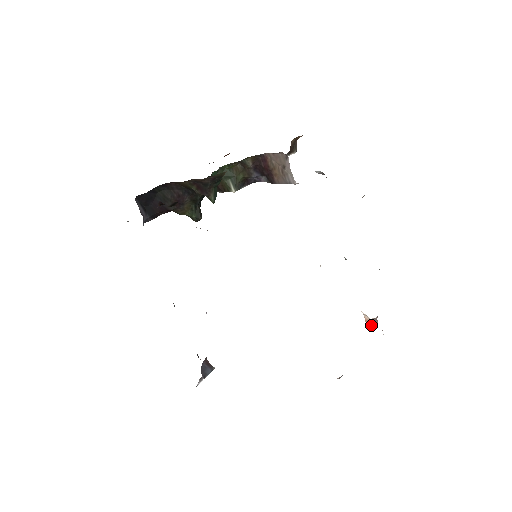
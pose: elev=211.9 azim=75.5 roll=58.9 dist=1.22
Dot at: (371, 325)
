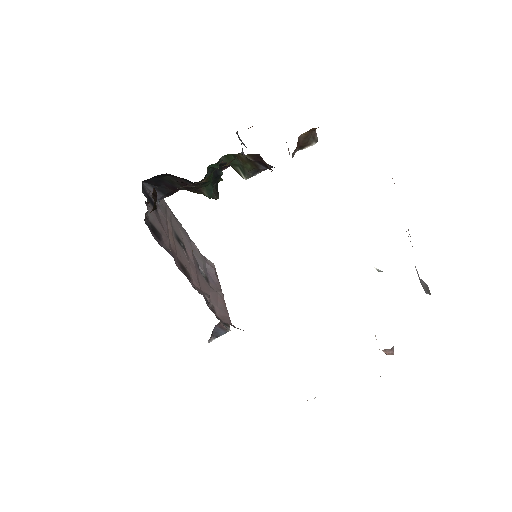
Dot at: (384, 352)
